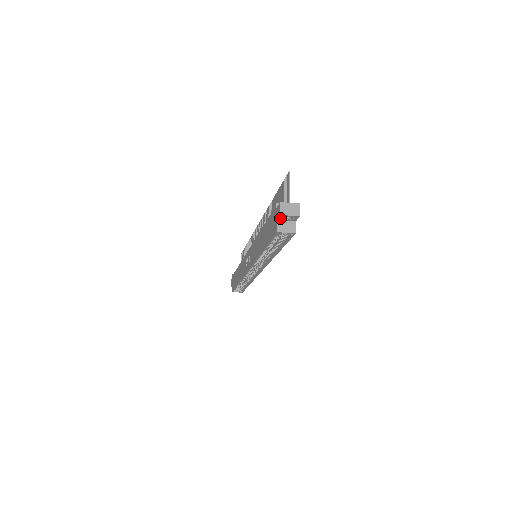
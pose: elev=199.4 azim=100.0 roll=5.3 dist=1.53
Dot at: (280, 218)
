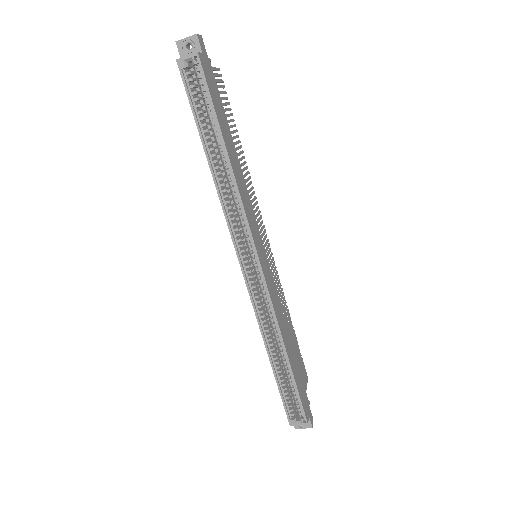
Dot at: (182, 54)
